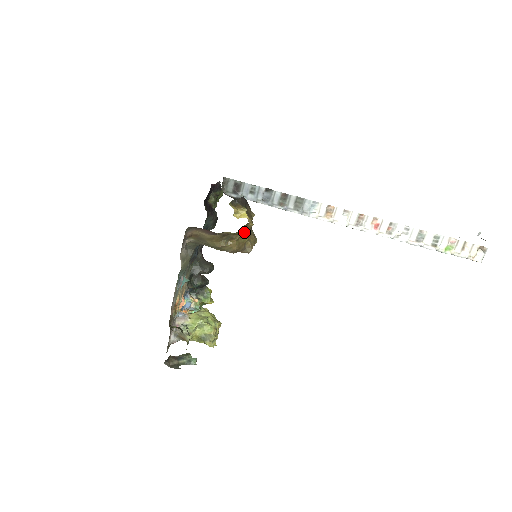
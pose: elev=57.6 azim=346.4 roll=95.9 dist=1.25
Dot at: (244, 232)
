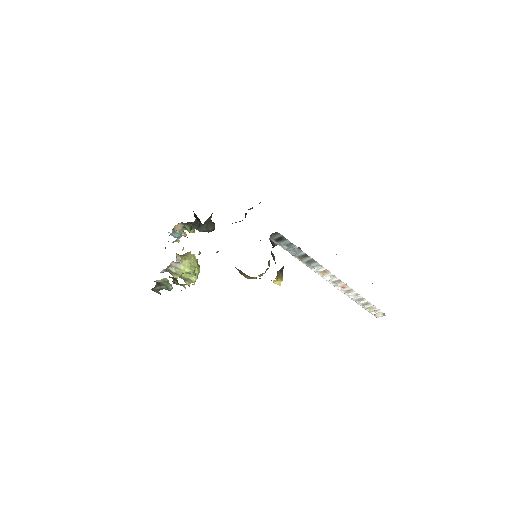
Dot at: occluded
